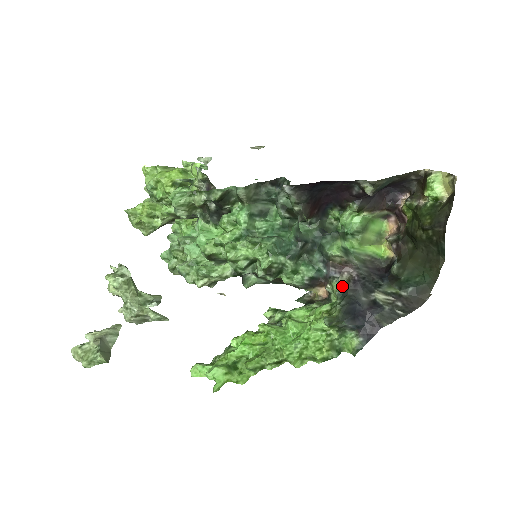
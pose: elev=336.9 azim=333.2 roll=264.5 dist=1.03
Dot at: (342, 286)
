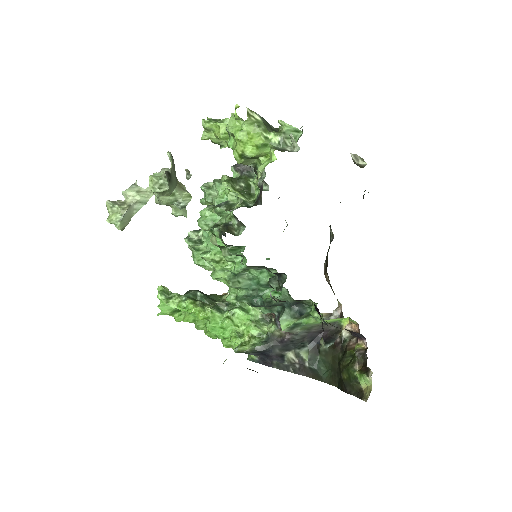
Dot at: (274, 334)
